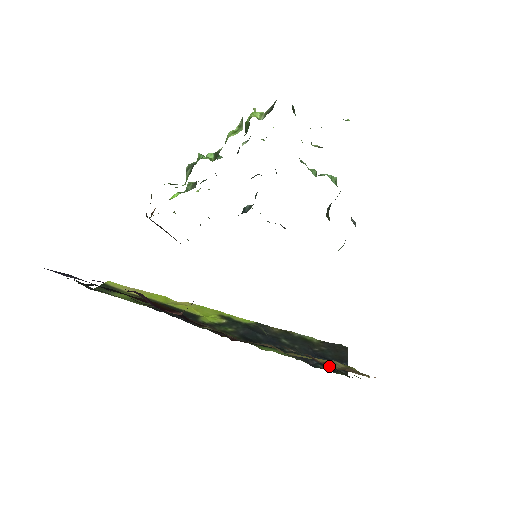
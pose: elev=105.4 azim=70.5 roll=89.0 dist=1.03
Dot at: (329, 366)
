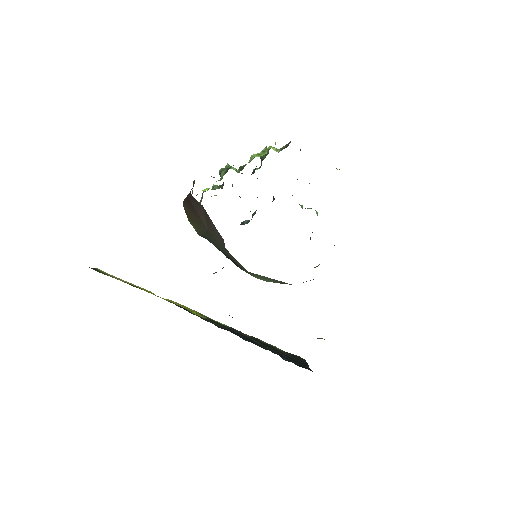
Dot at: occluded
